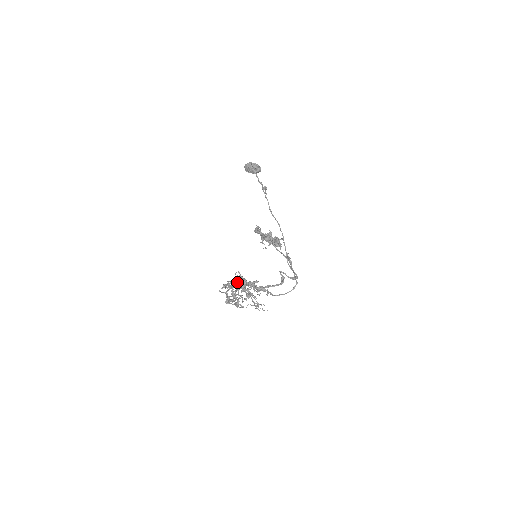
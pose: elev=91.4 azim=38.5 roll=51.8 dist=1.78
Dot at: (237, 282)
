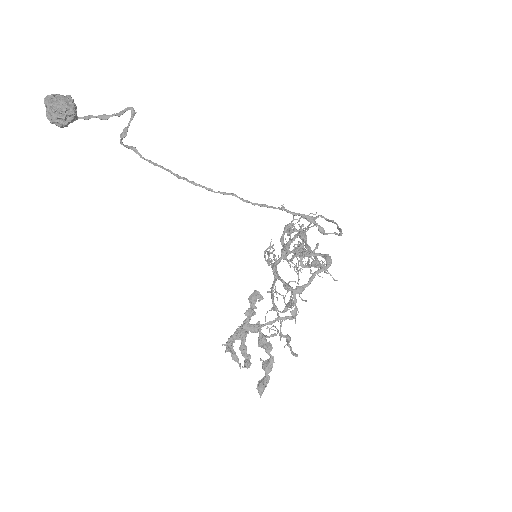
Dot at: (274, 266)
